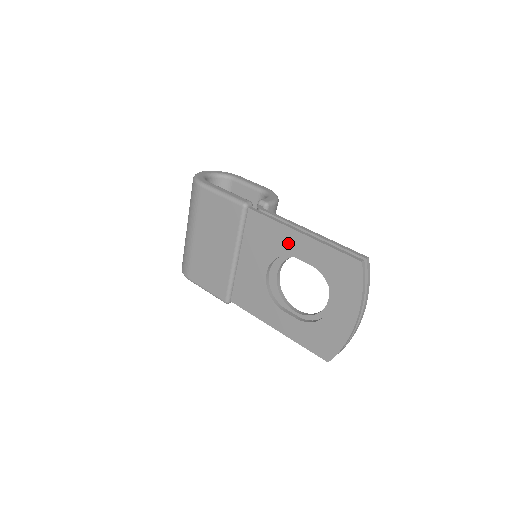
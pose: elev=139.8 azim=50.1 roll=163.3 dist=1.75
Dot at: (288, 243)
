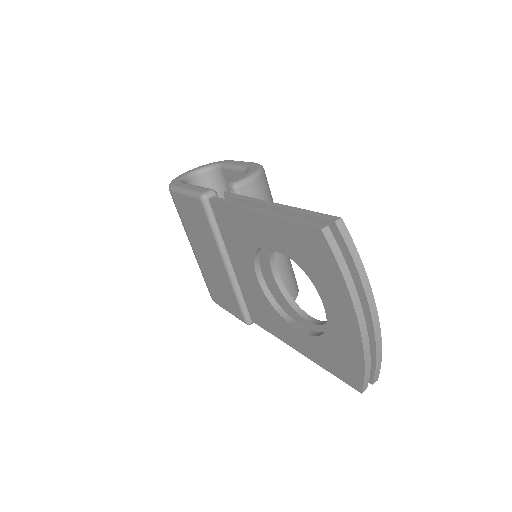
Dot at: (252, 230)
